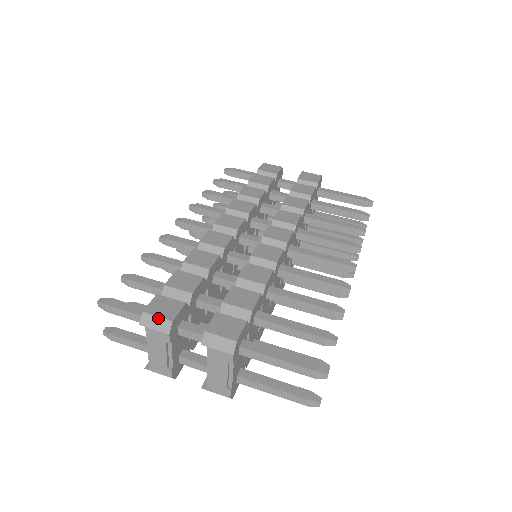
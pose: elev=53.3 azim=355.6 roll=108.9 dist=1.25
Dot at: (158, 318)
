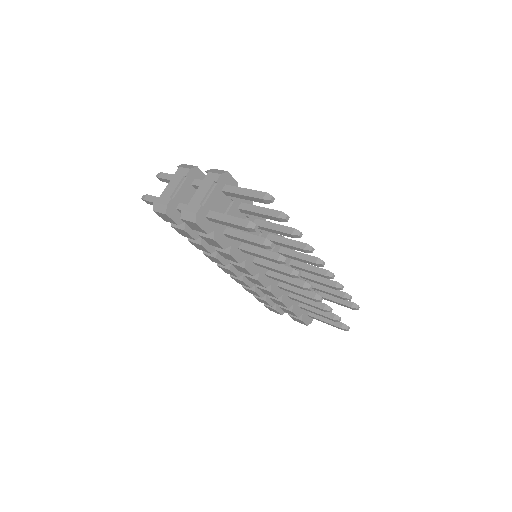
Dot at: (190, 165)
